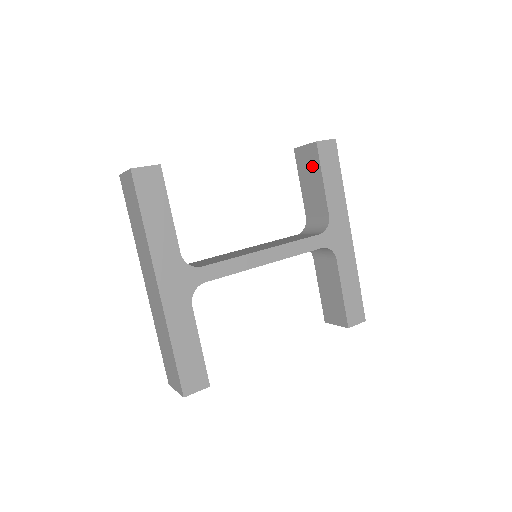
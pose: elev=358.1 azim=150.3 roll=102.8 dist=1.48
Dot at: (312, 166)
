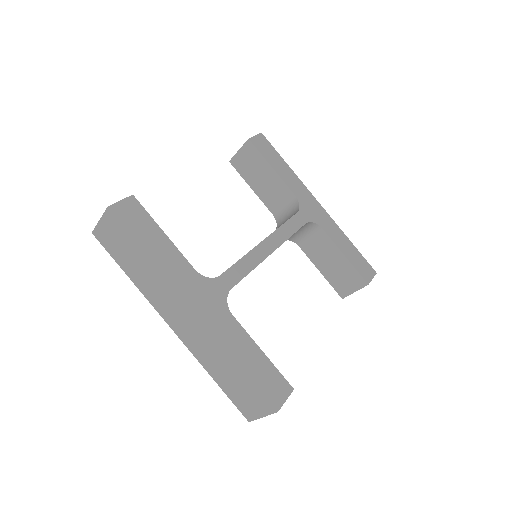
Dot at: (255, 163)
